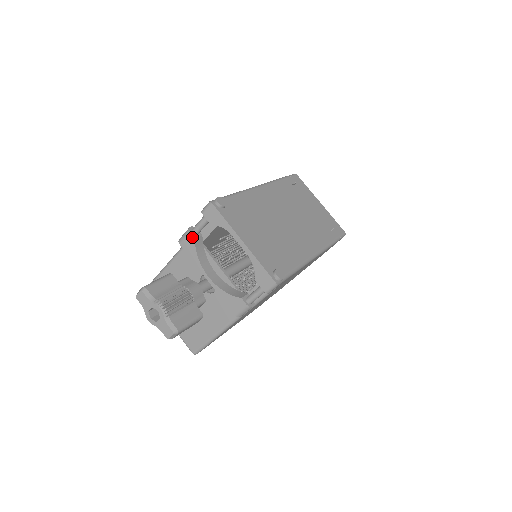
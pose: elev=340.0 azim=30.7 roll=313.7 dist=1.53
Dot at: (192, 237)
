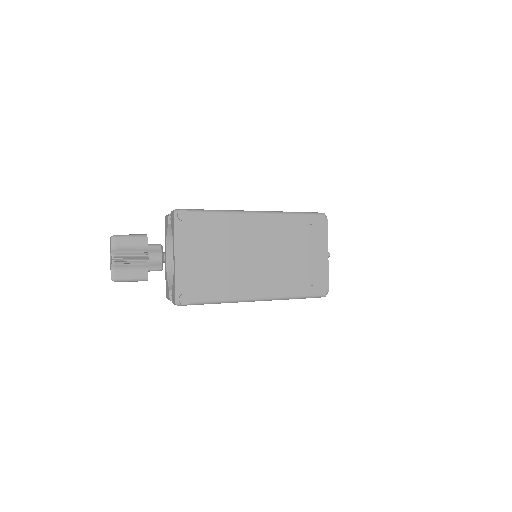
Dot at: (168, 222)
